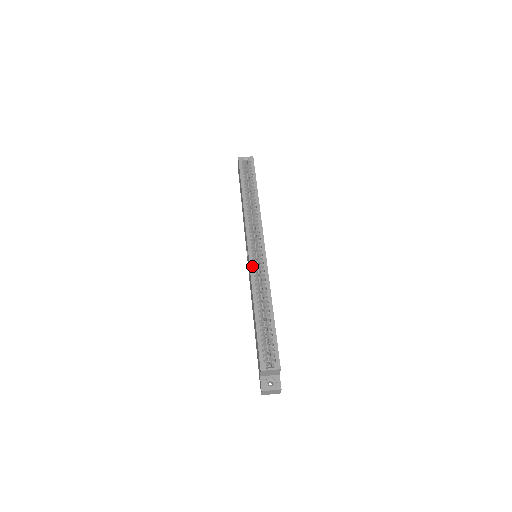
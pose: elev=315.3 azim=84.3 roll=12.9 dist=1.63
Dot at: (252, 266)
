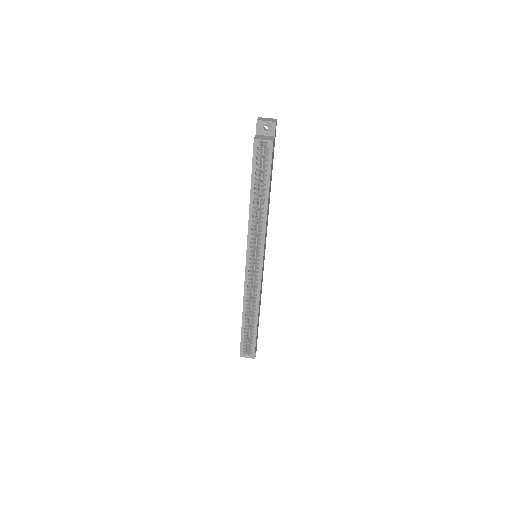
Dot at: (247, 281)
